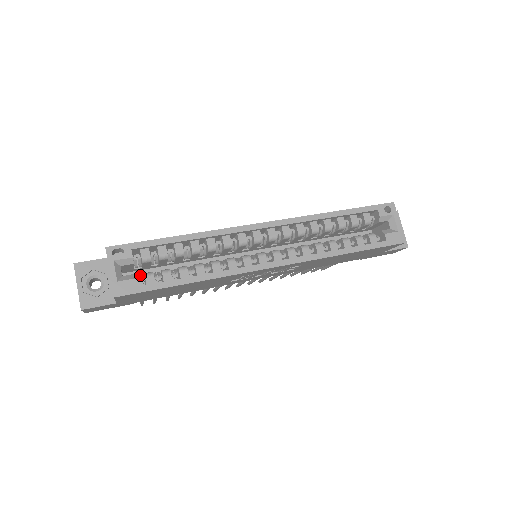
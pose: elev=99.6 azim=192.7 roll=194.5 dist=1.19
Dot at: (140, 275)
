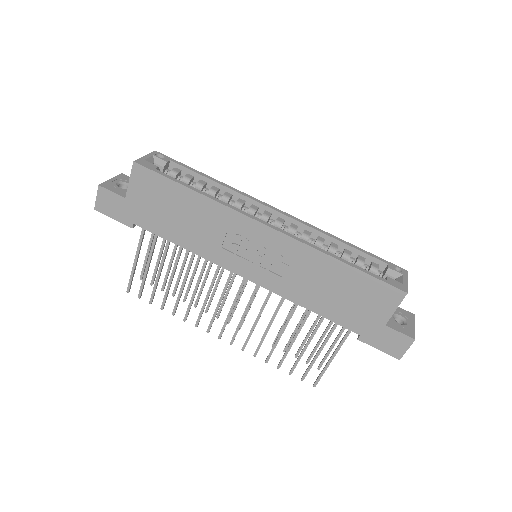
Dot at: occluded
